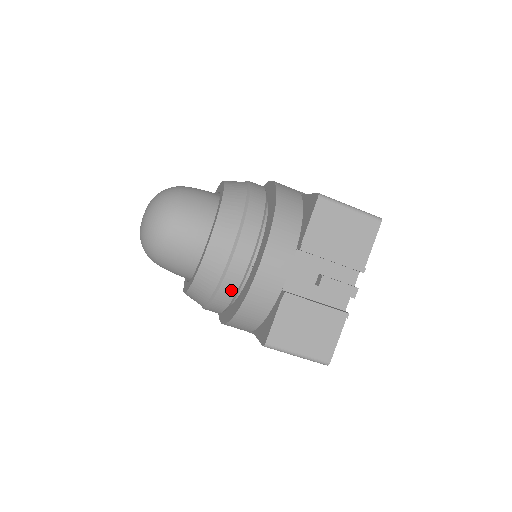
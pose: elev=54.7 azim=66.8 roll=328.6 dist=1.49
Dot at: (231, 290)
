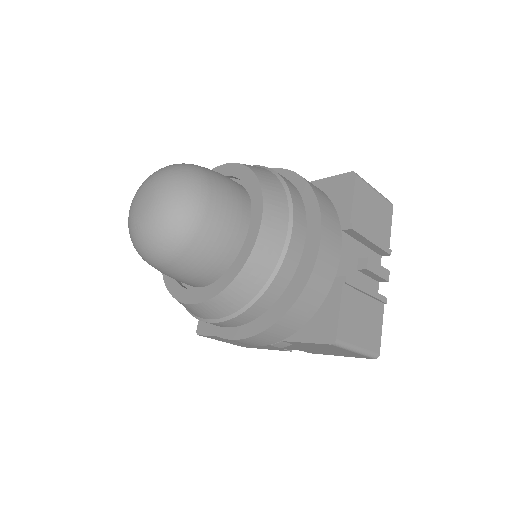
Dot at: (283, 283)
